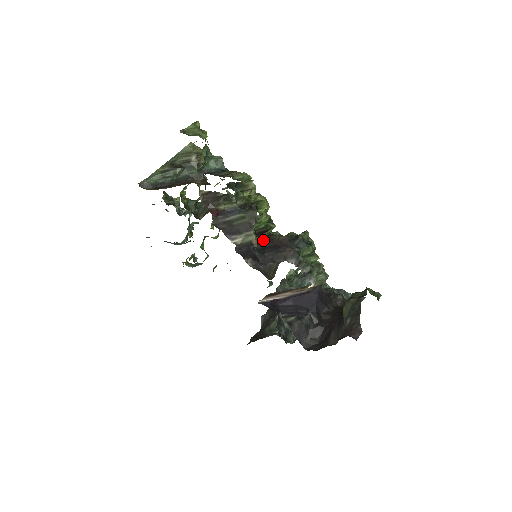
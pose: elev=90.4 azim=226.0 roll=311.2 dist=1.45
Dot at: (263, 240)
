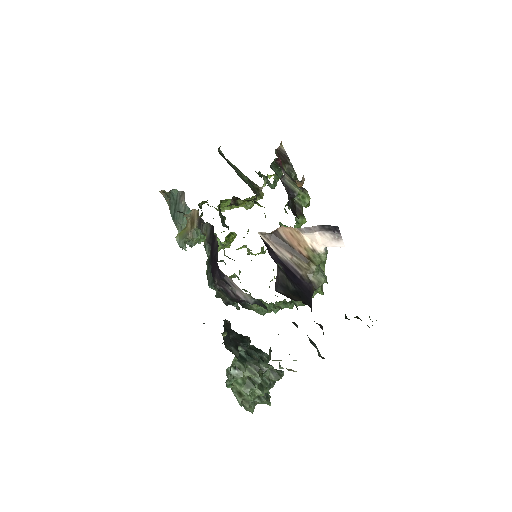
Dot at: (295, 211)
